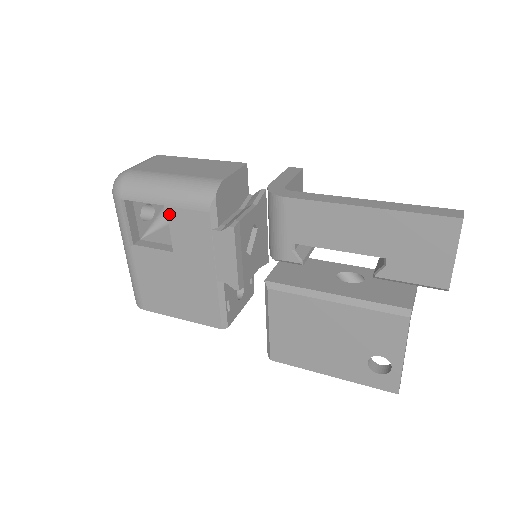
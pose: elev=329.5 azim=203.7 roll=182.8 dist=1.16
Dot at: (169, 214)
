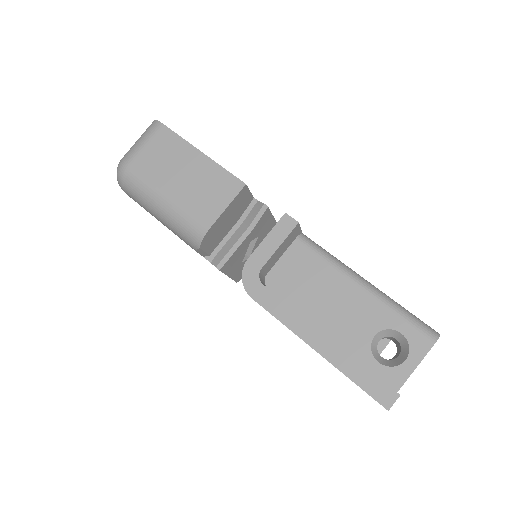
Dot at: occluded
